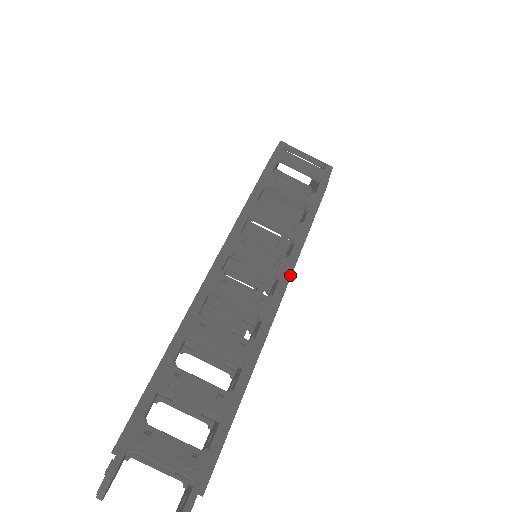
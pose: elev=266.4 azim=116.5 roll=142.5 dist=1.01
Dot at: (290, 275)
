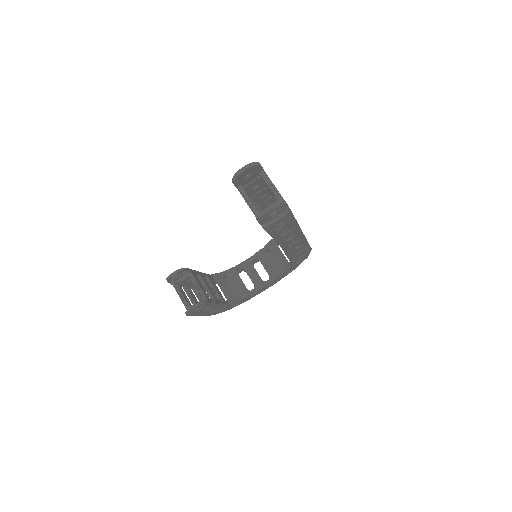
Dot at: (305, 237)
